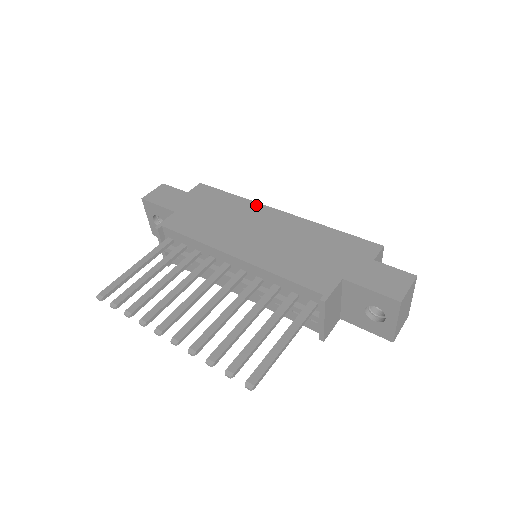
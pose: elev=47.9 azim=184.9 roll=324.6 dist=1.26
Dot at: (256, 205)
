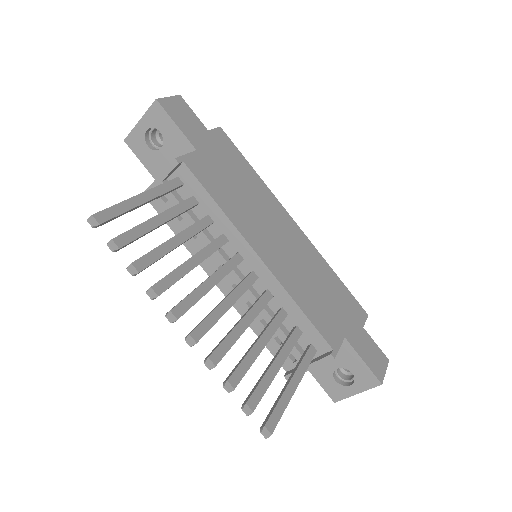
Dot at: (275, 199)
